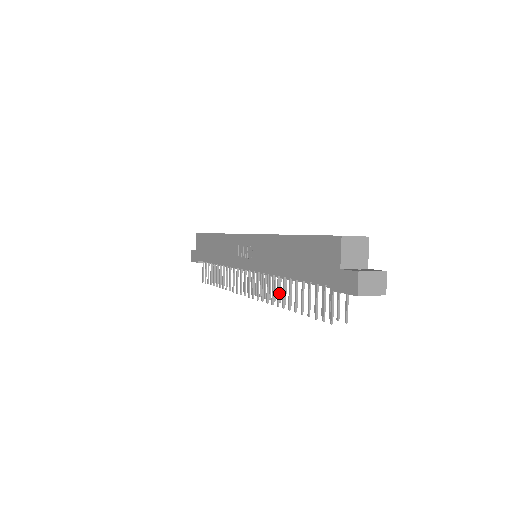
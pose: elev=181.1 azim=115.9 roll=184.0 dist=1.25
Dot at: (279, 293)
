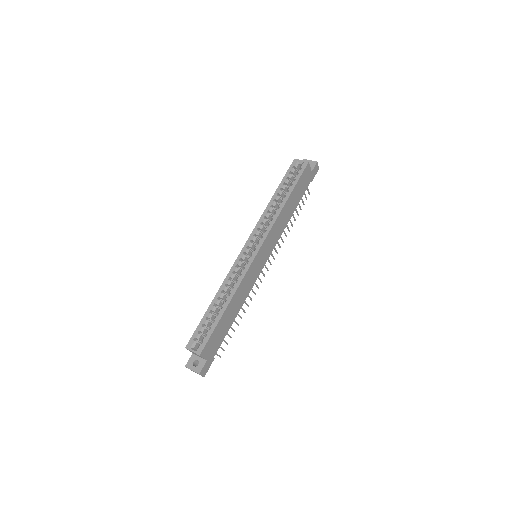
Dot at: occluded
